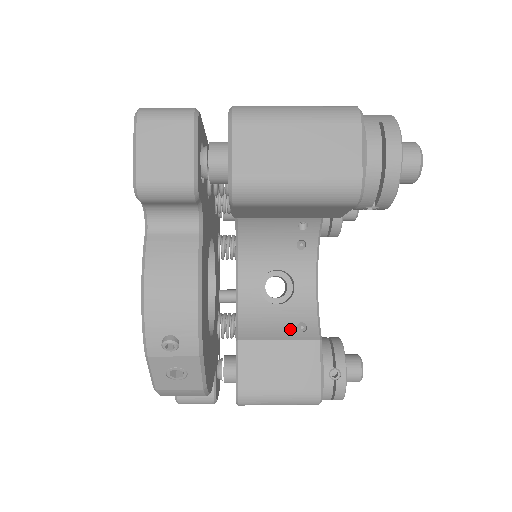
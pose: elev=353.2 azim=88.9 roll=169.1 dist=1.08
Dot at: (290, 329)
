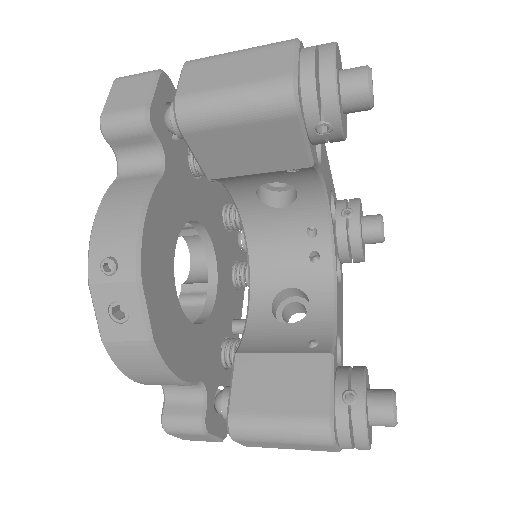
Dot at: (298, 345)
